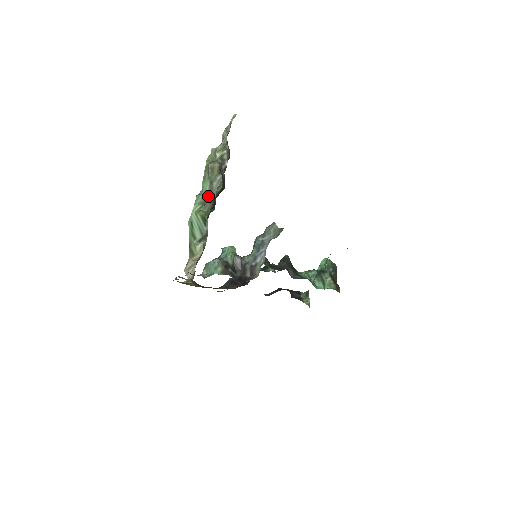
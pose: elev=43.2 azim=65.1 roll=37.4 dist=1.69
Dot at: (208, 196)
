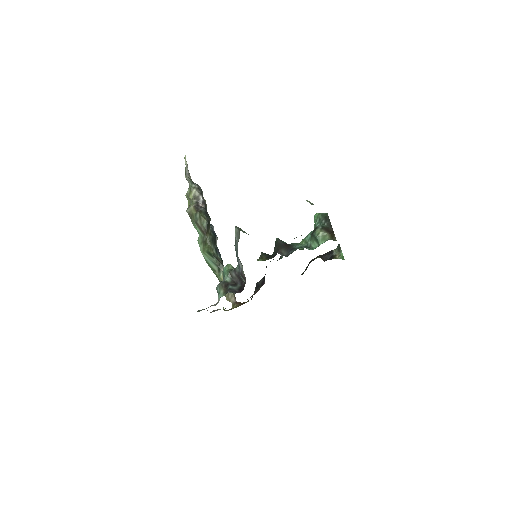
Dot at: (202, 234)
